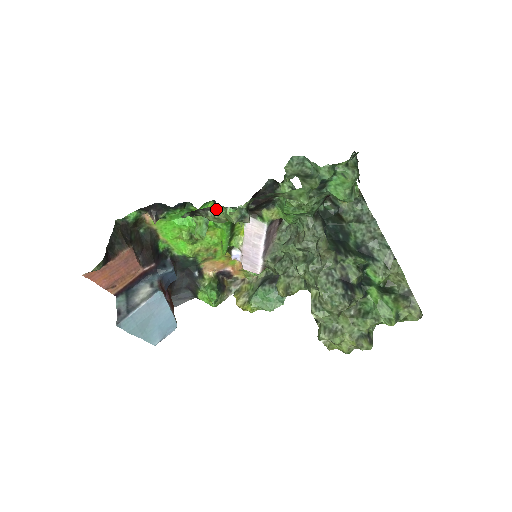
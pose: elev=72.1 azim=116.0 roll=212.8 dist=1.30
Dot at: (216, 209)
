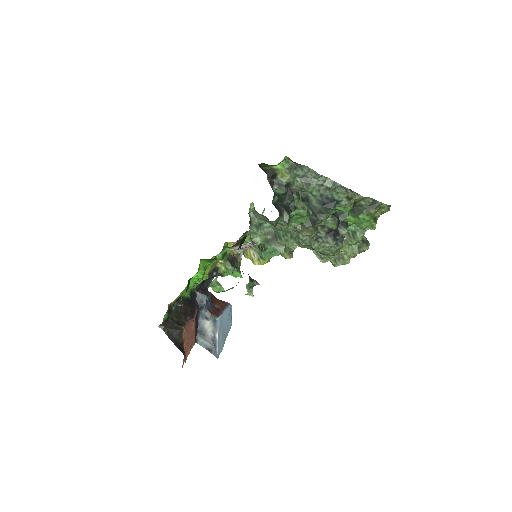
Dot at: occluded
